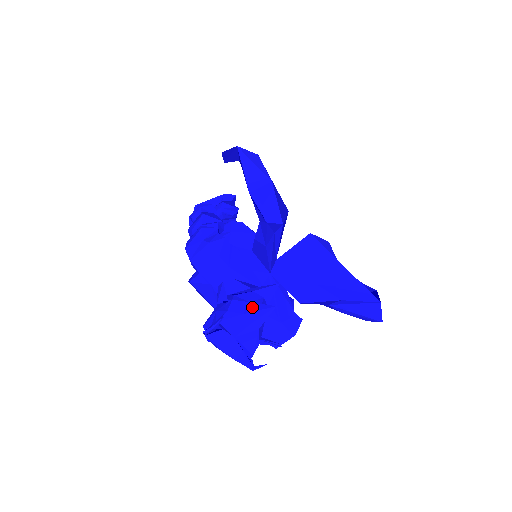
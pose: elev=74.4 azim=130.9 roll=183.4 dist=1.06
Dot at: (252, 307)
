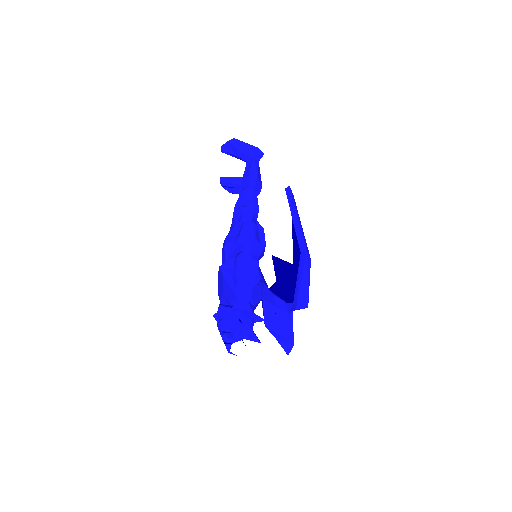
Dot at: (250, 333)
